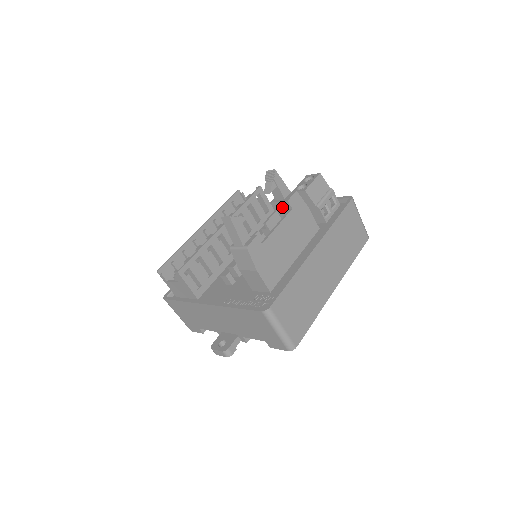
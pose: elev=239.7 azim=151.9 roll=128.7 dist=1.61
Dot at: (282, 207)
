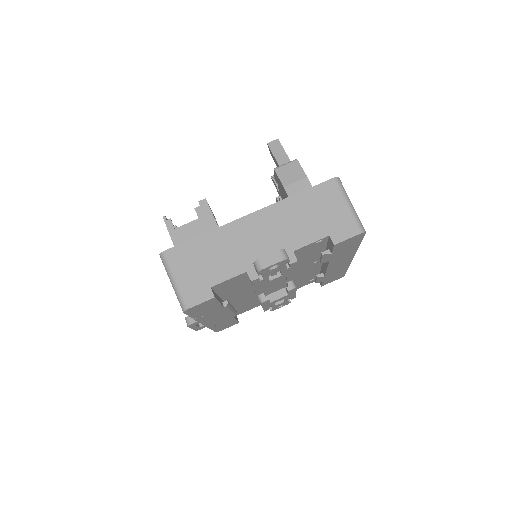
Dot at: occluded
